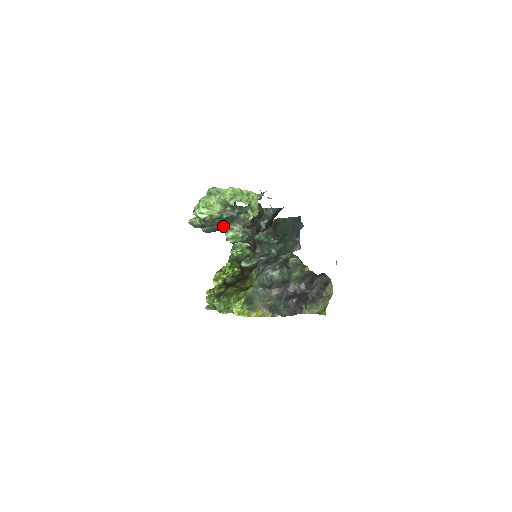
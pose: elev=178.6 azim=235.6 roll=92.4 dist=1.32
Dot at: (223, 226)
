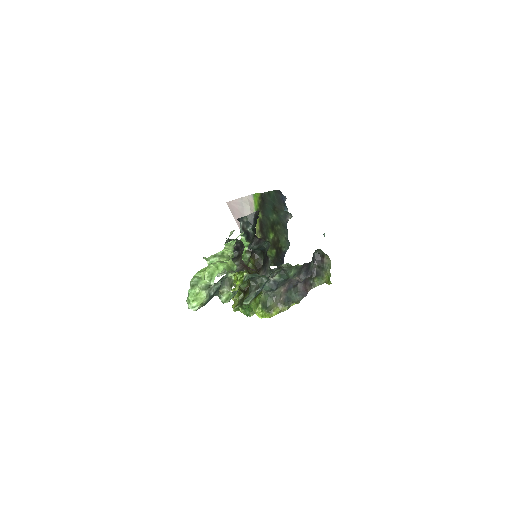
Dot at: occluded
